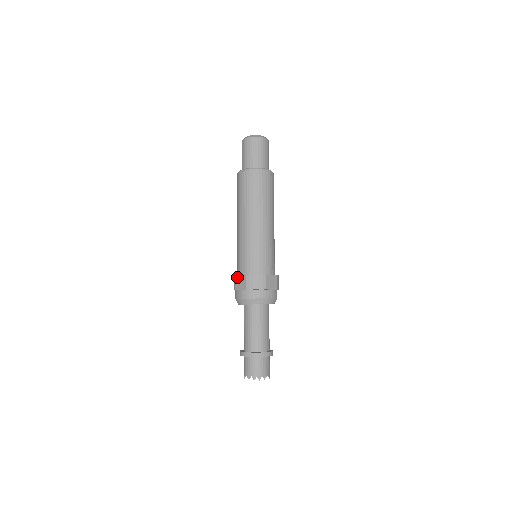
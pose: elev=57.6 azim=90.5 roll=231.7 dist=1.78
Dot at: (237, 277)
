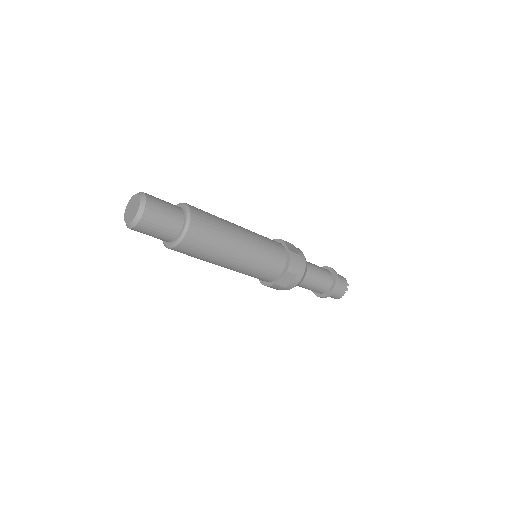
Dot at: occluded
